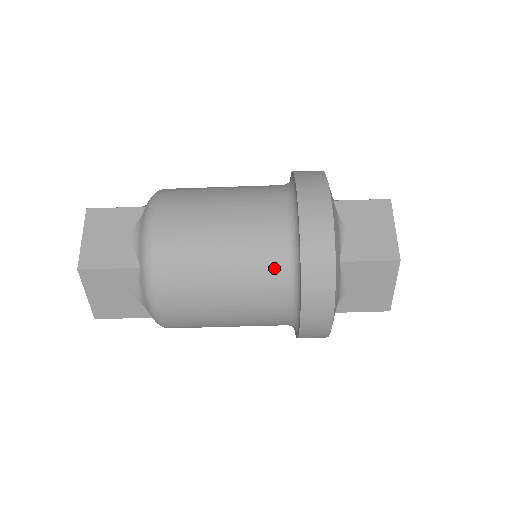
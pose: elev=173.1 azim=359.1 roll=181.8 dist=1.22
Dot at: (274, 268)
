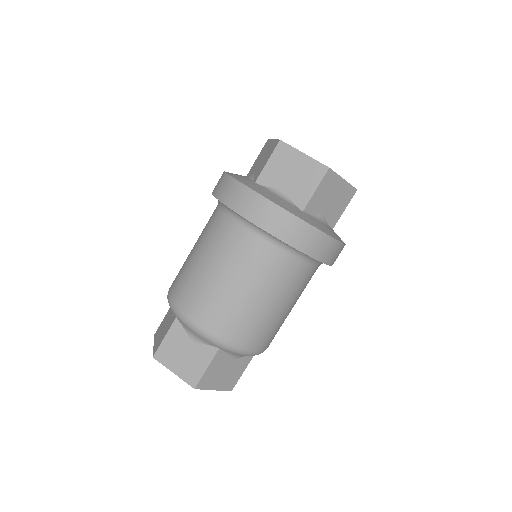
Dot at: (224, 227)
